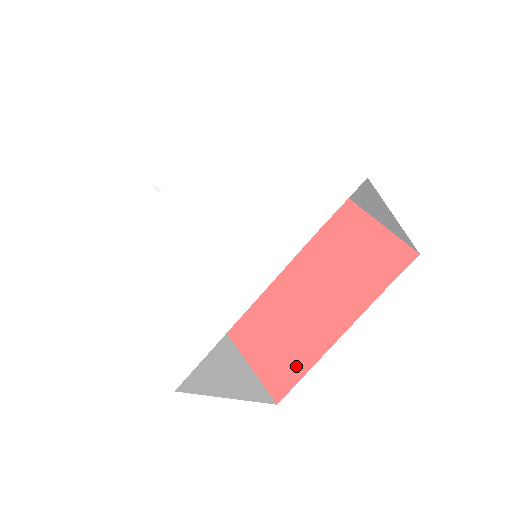
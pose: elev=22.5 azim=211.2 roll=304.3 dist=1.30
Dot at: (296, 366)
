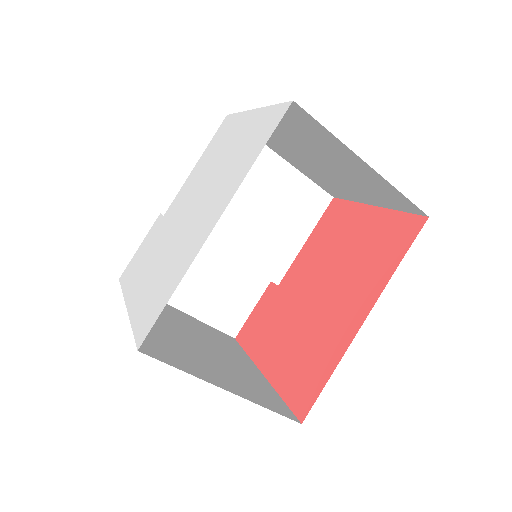
Dot at: (319, 375)
